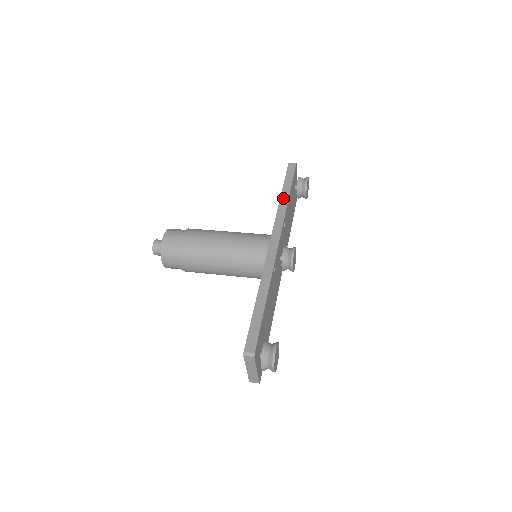
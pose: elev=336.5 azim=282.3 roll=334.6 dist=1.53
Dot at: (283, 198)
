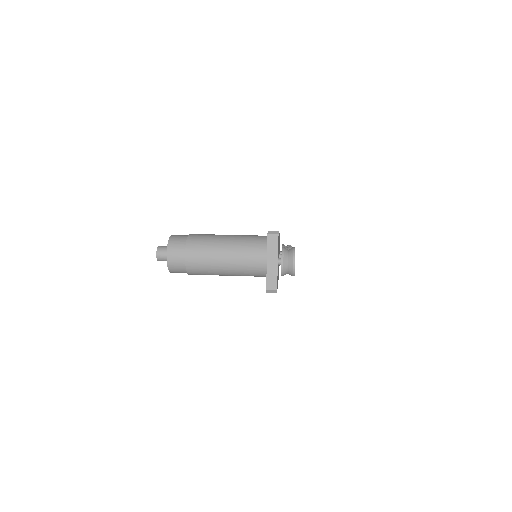
Dot at: occluded
